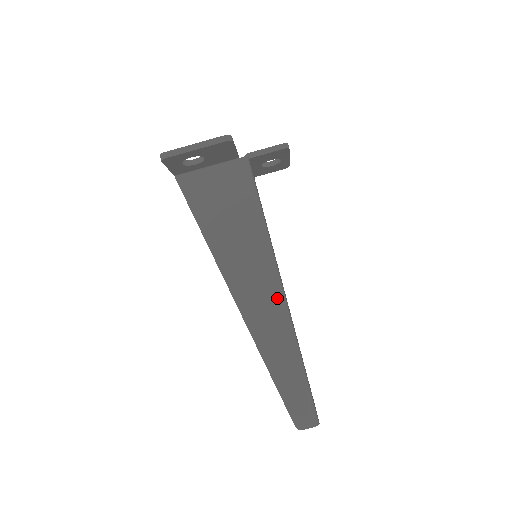
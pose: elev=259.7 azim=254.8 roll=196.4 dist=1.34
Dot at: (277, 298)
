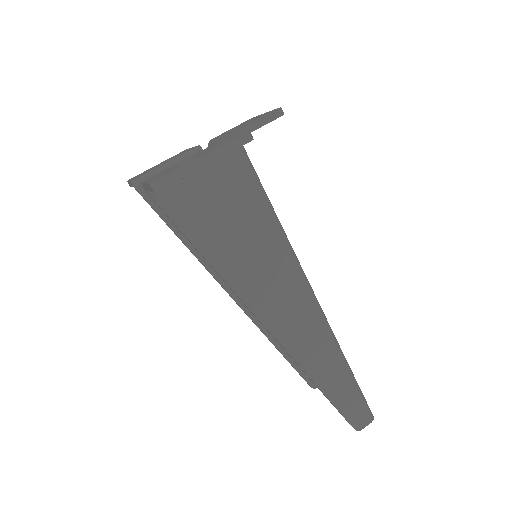
Dot at: (314, 311)
